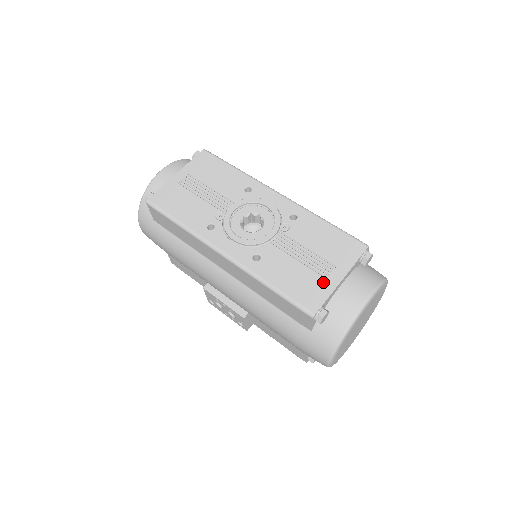
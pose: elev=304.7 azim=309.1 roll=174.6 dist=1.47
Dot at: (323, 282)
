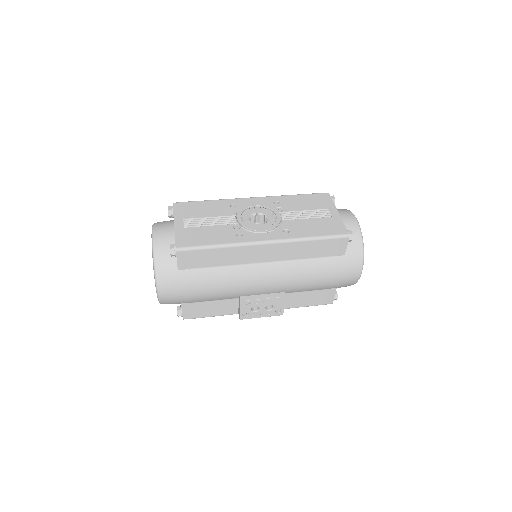
Dot at: (332, 219)
